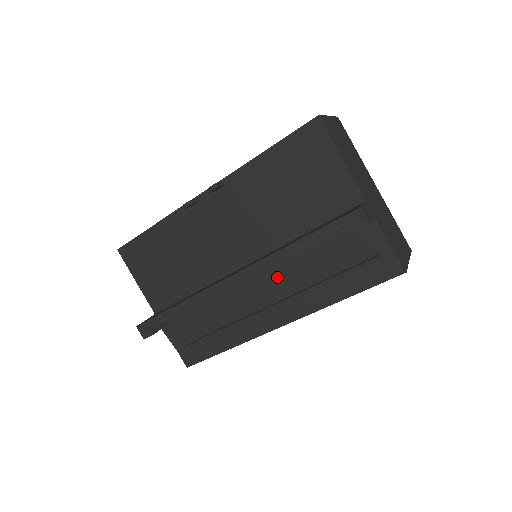
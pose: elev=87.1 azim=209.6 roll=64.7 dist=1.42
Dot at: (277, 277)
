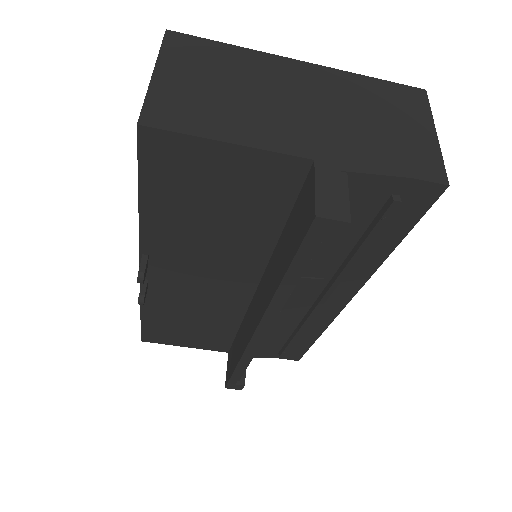
Dot at: (298, 282)
